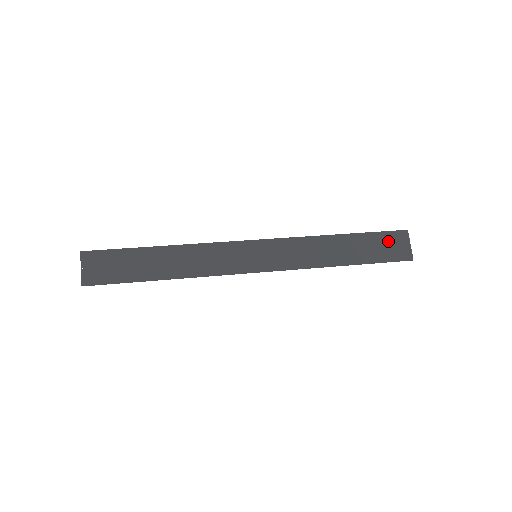
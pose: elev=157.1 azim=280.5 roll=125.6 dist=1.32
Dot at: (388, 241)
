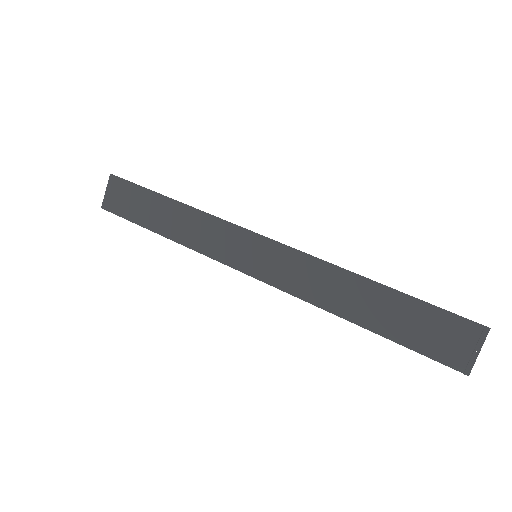
Dot at: (443, 327)
